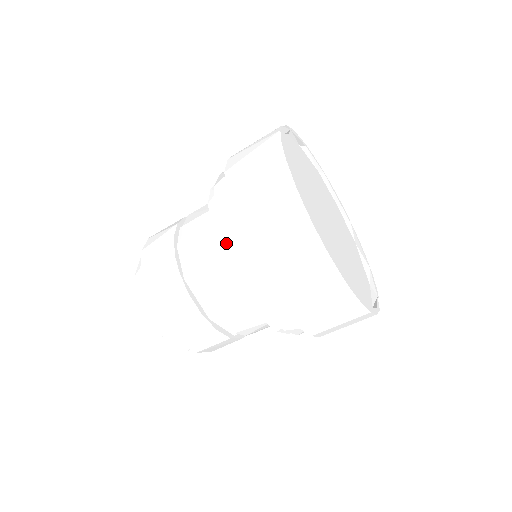
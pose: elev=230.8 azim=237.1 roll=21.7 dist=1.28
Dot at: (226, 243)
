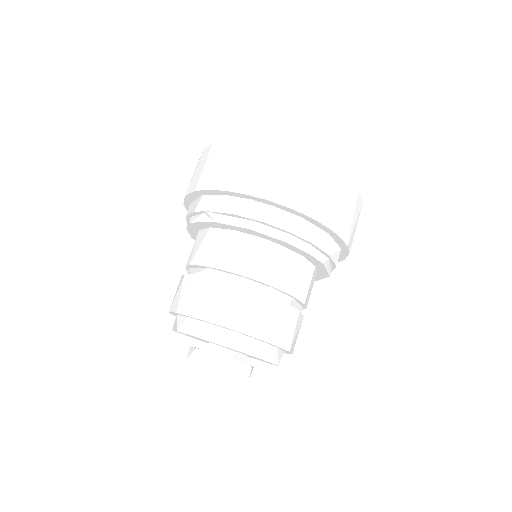
Dot at: (218, 212)
